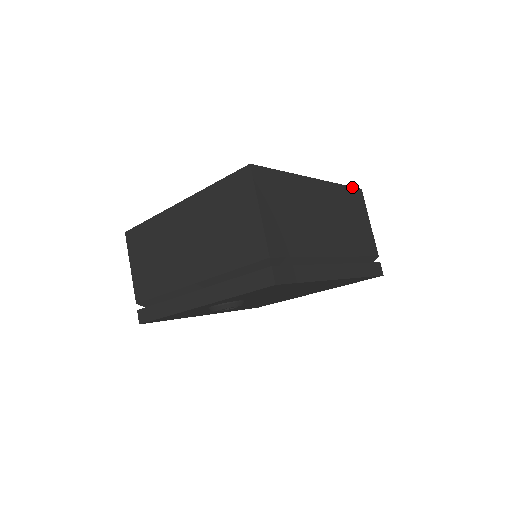
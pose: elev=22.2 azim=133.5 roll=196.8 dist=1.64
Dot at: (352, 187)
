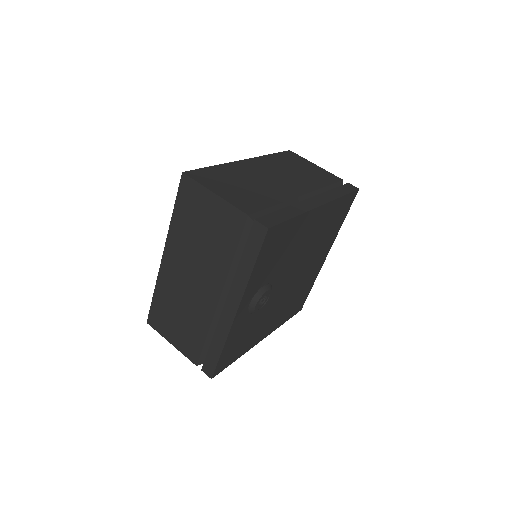
Dot at: (280, 152)
